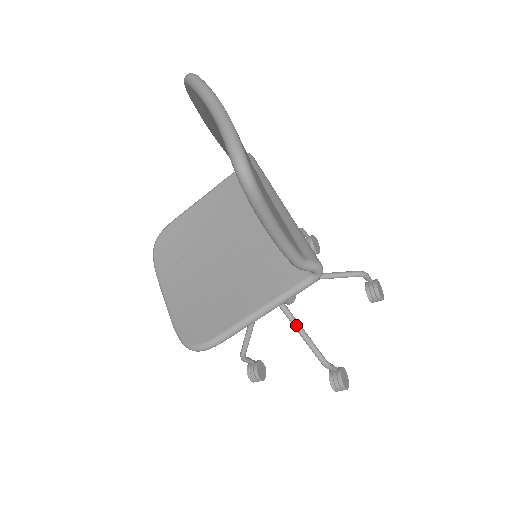
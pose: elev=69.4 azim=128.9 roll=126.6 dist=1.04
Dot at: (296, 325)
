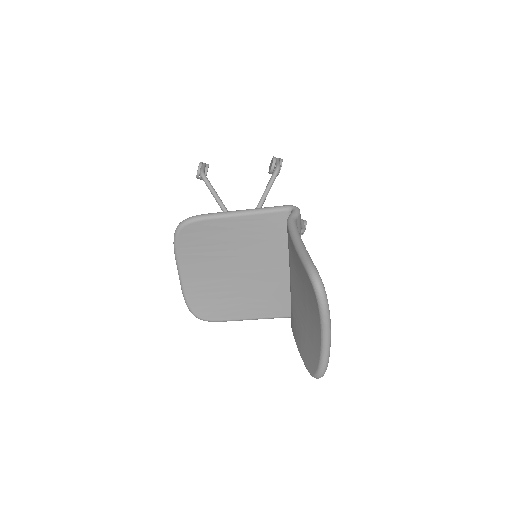
Dot at: occluded
